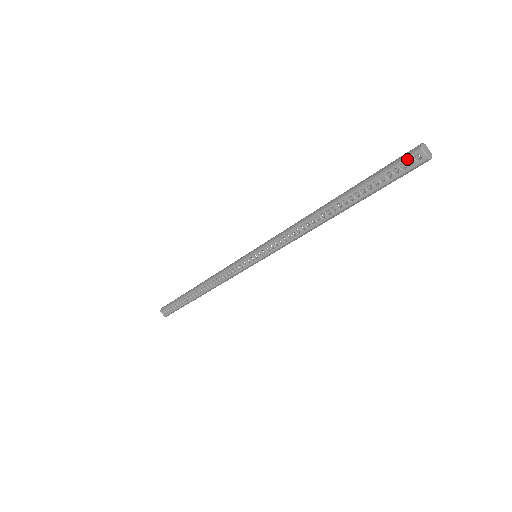
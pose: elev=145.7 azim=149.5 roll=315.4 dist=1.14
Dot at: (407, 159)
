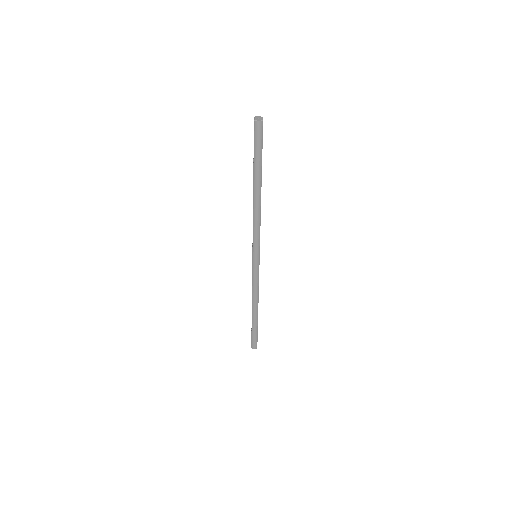
Dot at: occluded
